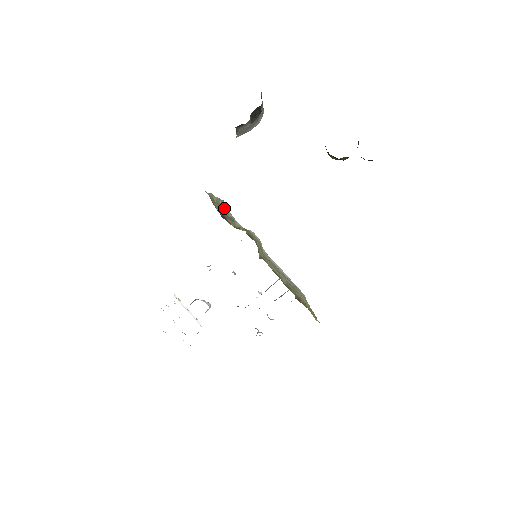
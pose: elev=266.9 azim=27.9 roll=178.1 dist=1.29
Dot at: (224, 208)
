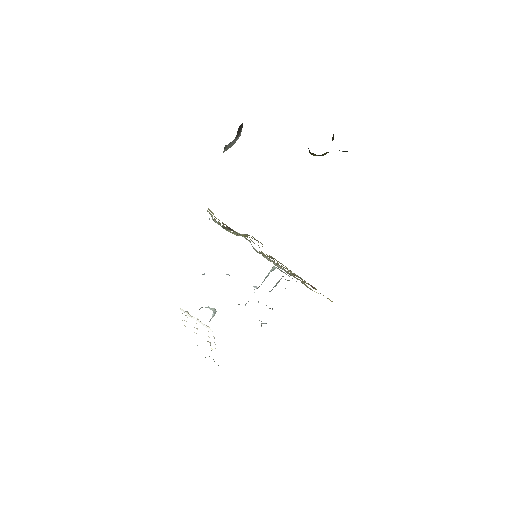
Dot at: occluded
